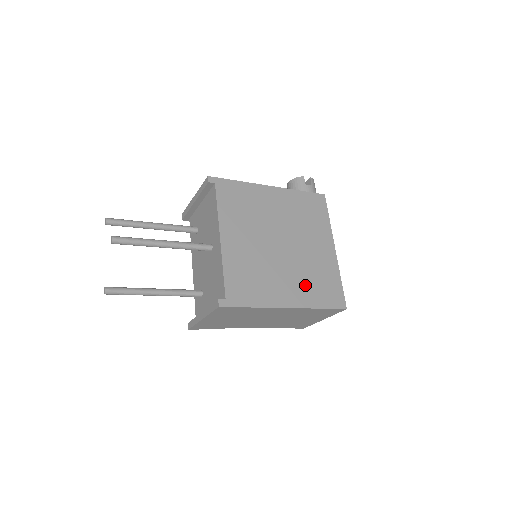
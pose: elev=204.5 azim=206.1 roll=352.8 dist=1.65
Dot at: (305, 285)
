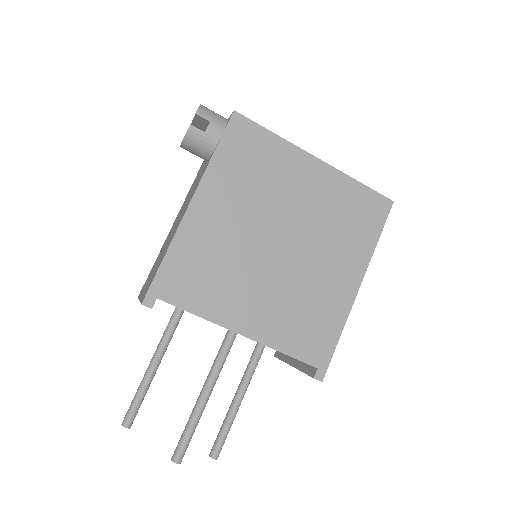
Dot at: (344, 244)
